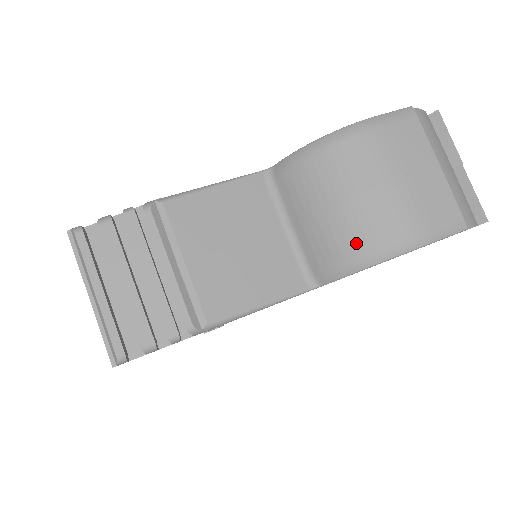
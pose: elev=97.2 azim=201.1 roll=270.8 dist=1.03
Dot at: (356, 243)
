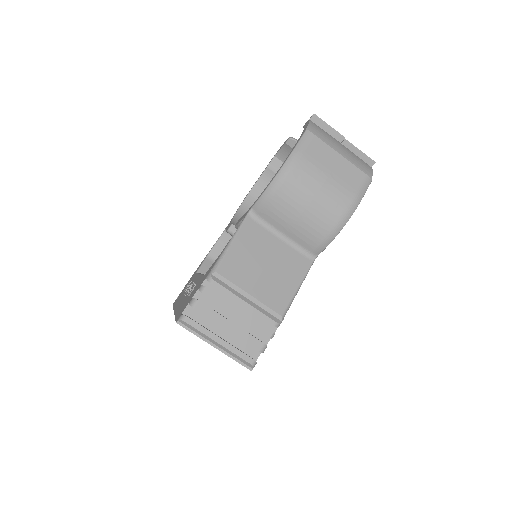
Dot at: (326, 225)
